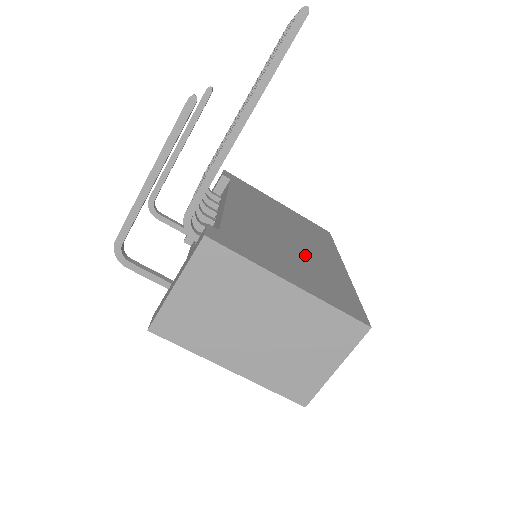
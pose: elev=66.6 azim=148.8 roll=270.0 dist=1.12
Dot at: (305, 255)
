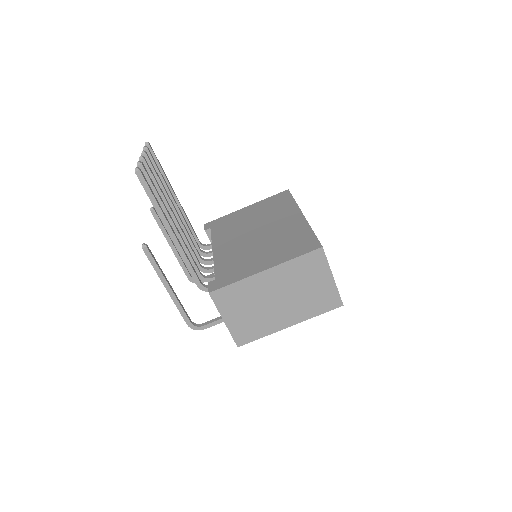
Dot at: (271, 236)
